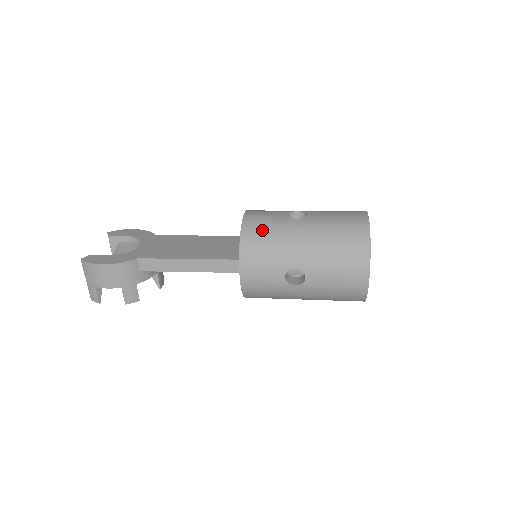
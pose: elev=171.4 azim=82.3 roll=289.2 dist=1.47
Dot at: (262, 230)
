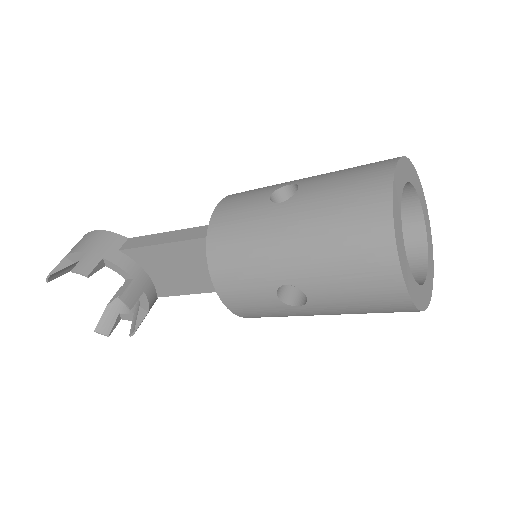
Dot at: occluded
